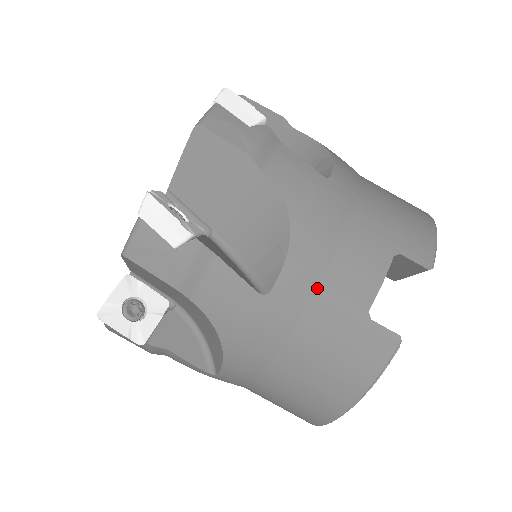
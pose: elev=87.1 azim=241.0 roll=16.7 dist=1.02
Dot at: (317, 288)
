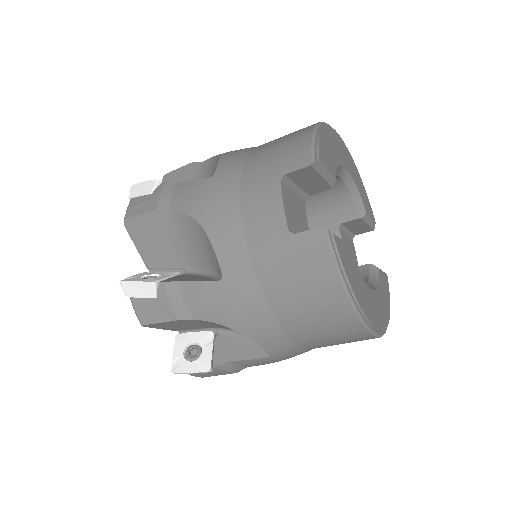
Dot at: (247, 247)
